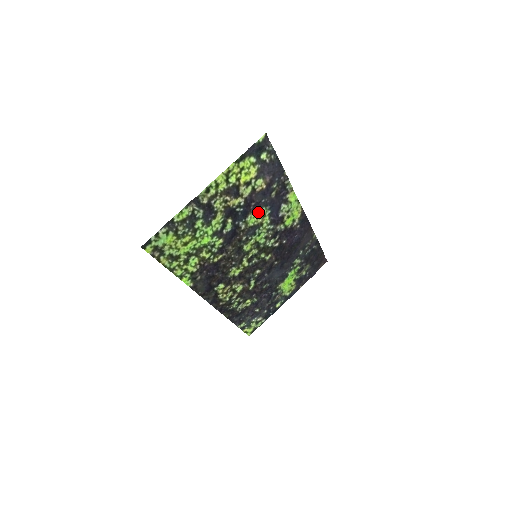
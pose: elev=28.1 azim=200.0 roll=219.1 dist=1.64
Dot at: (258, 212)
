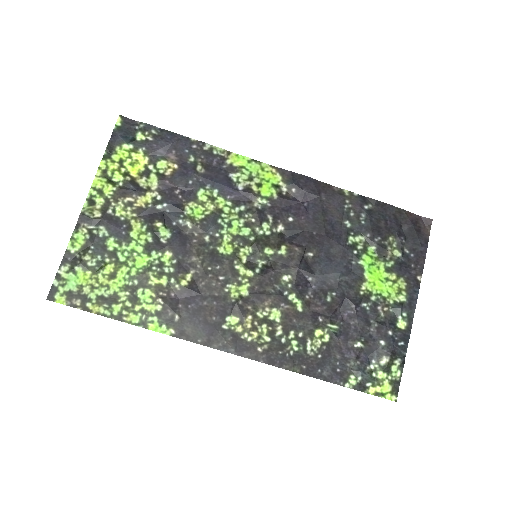
Dot at: (197, 199)
